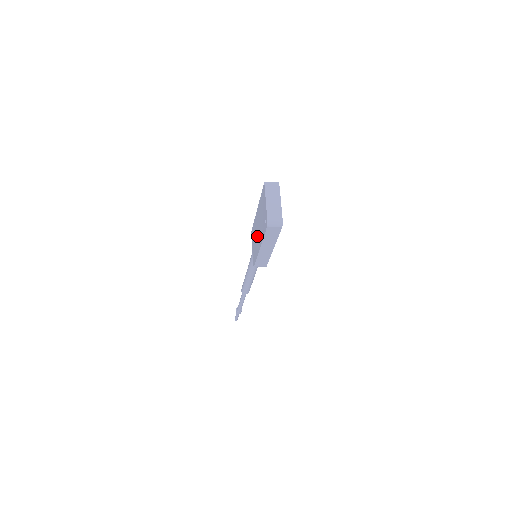
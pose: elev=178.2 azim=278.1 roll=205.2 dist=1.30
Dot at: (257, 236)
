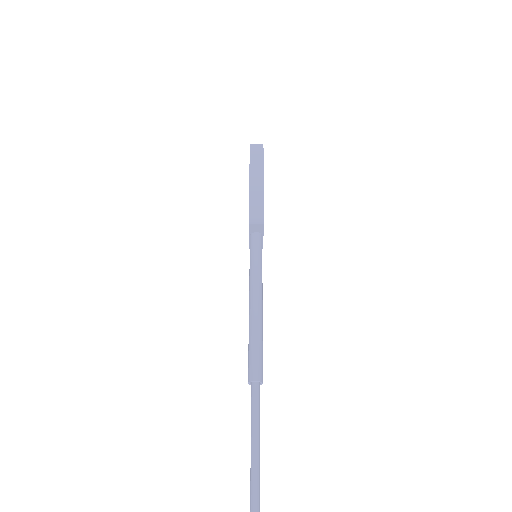
Dot at: occluded
